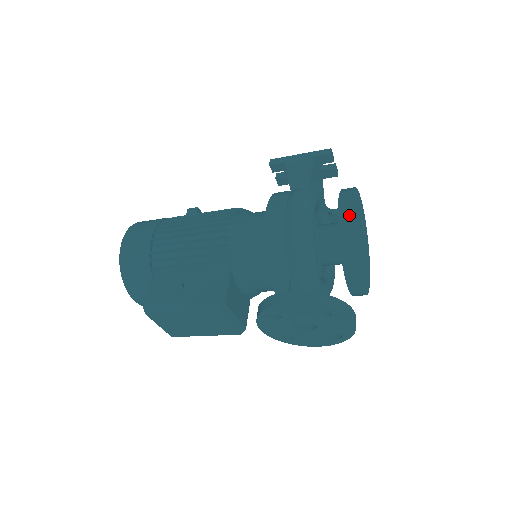
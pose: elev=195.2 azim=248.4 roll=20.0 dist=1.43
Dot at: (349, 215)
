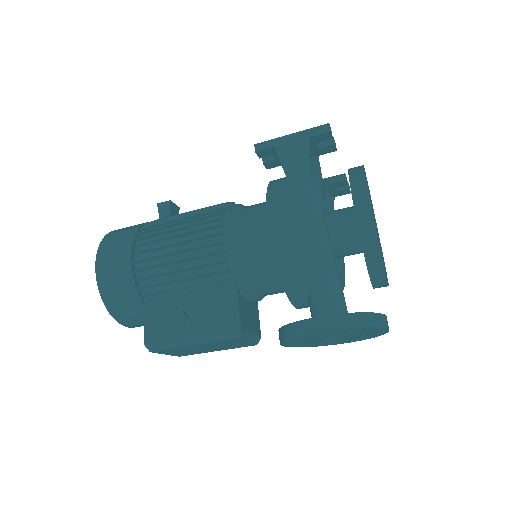
Dot at: (369, 214)
